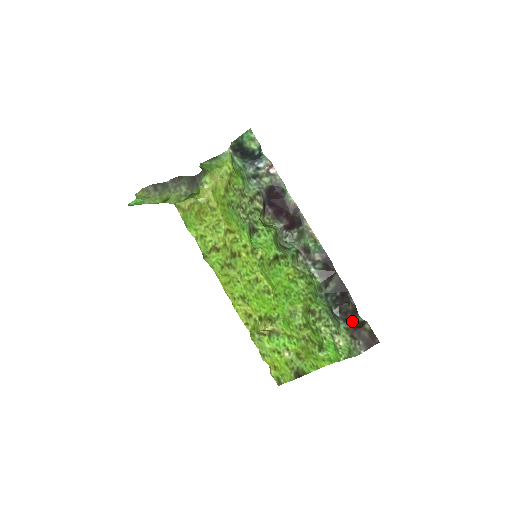
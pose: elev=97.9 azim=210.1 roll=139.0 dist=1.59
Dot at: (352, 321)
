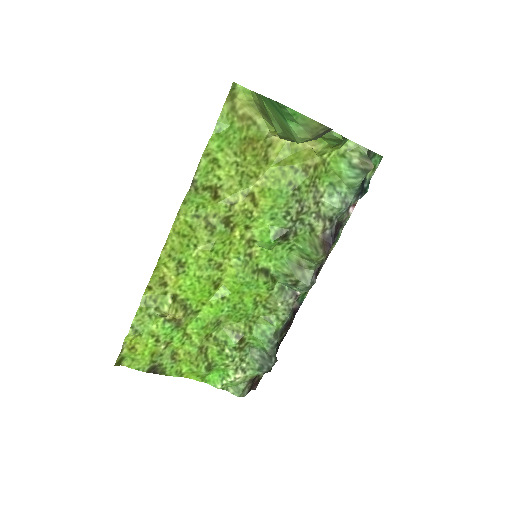
Dot at: (267, 372)
